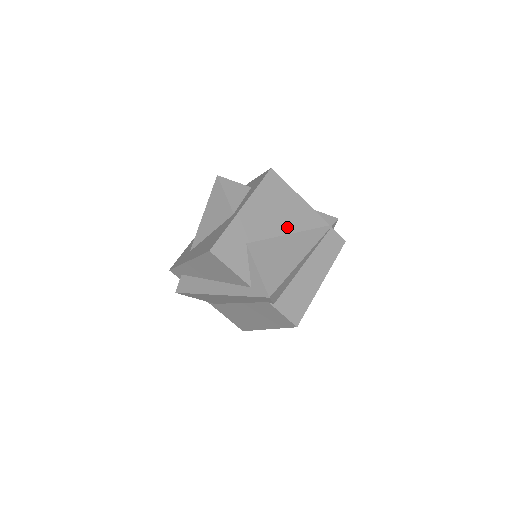
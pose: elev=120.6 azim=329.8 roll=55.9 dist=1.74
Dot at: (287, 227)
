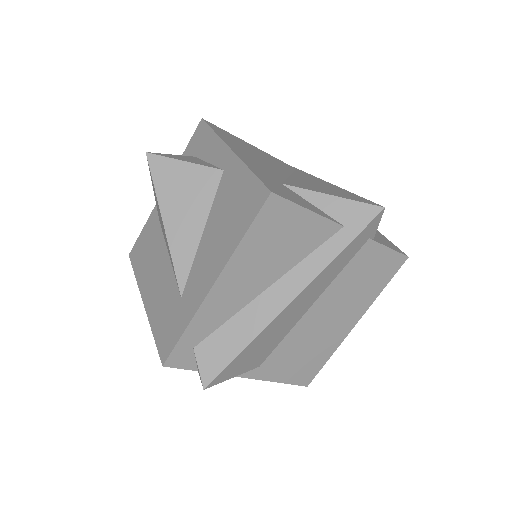
Dot at: (280, 169)
